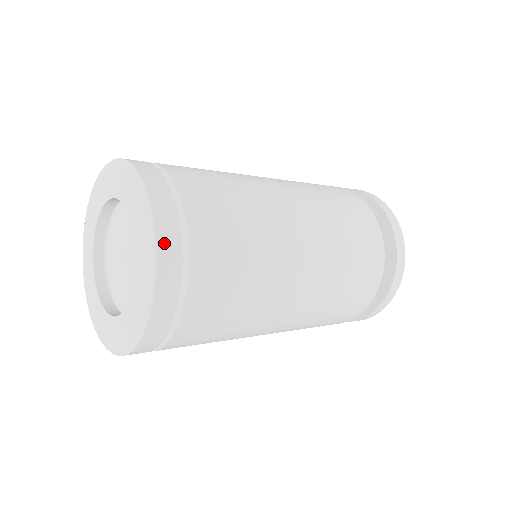
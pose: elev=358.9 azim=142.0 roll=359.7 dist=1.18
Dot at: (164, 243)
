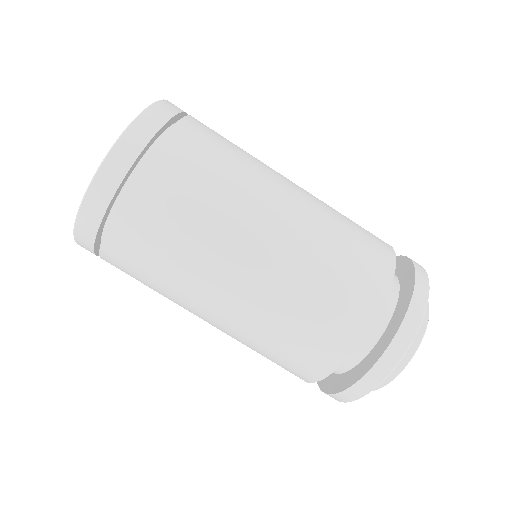
Dot at: (126, 143)
